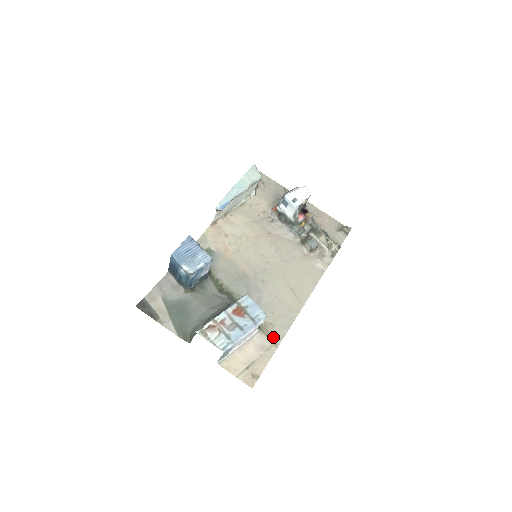
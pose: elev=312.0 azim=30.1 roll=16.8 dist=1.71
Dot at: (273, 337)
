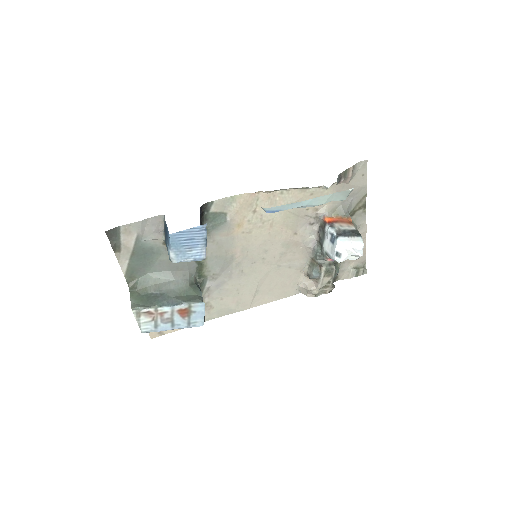
Dot at: occluded
